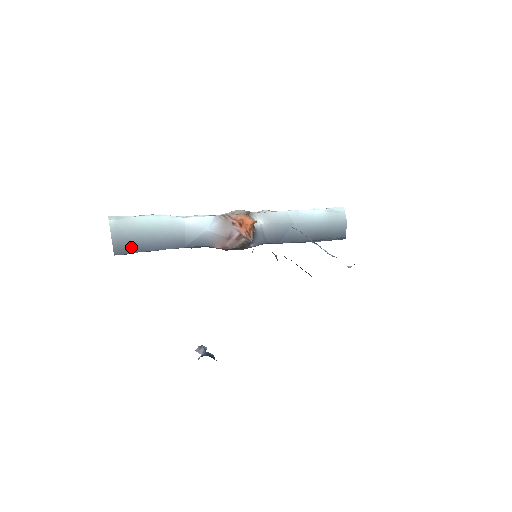
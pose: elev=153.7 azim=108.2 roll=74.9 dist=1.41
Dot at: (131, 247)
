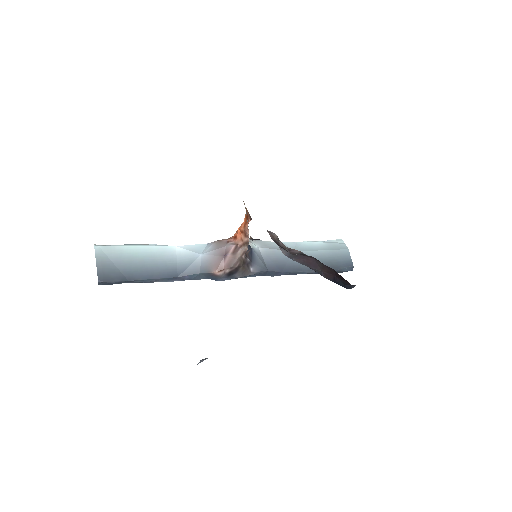
Dot at: (118, 275)
